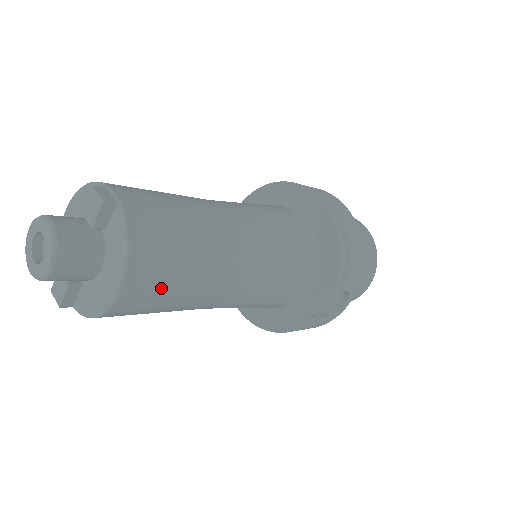
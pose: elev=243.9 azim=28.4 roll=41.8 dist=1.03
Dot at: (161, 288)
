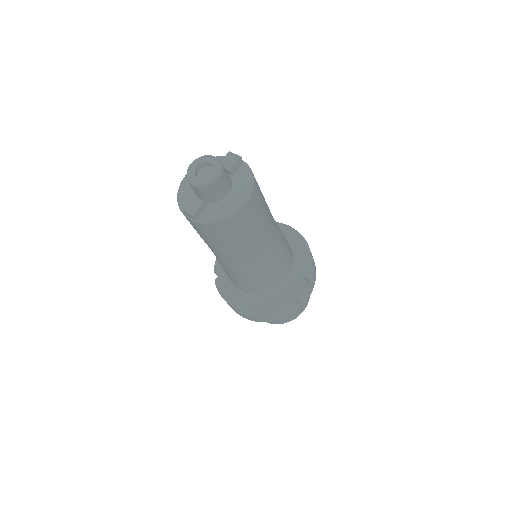
Dot at: (255, 216)
